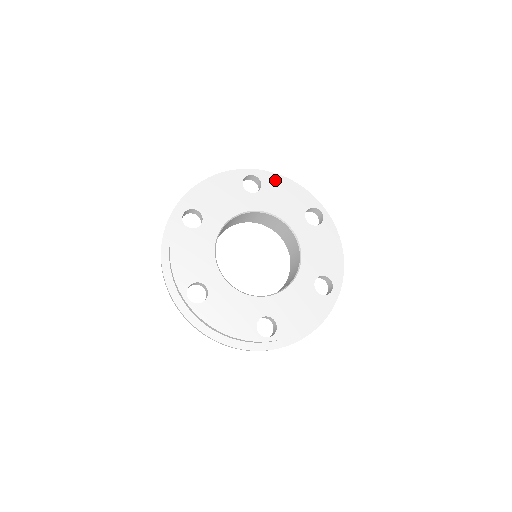
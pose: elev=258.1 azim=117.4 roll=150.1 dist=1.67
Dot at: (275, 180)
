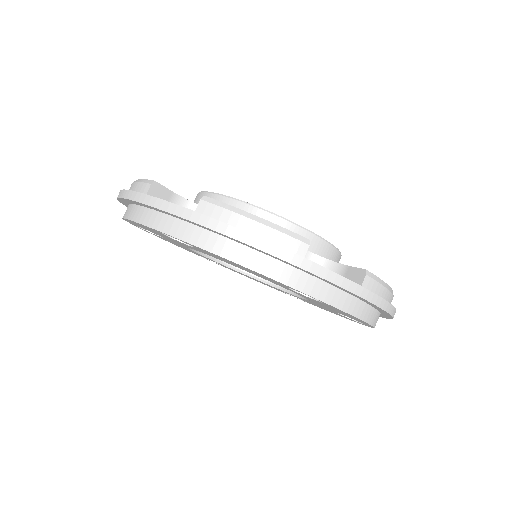
Dot at: (347, 314)
